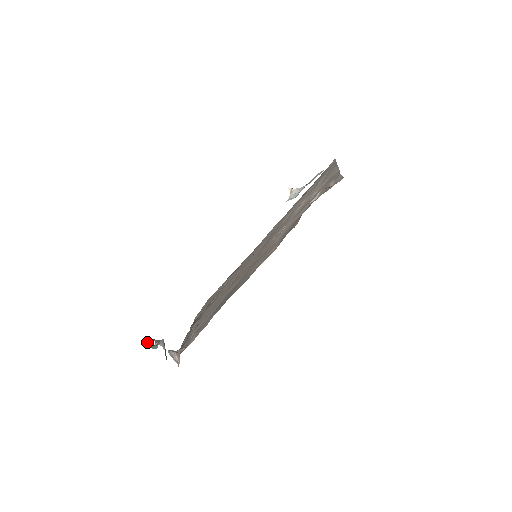
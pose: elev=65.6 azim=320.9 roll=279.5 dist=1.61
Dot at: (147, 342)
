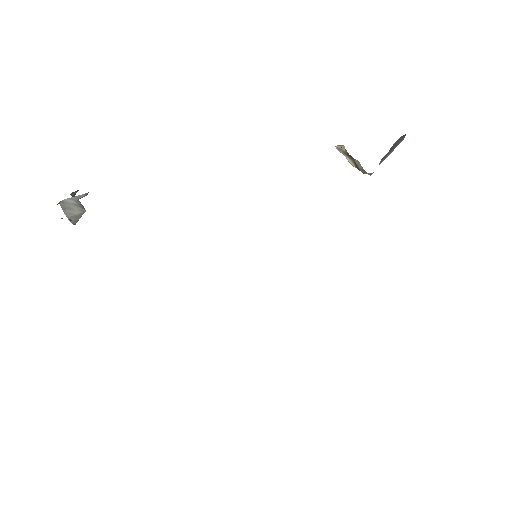
Dot at: occluded
